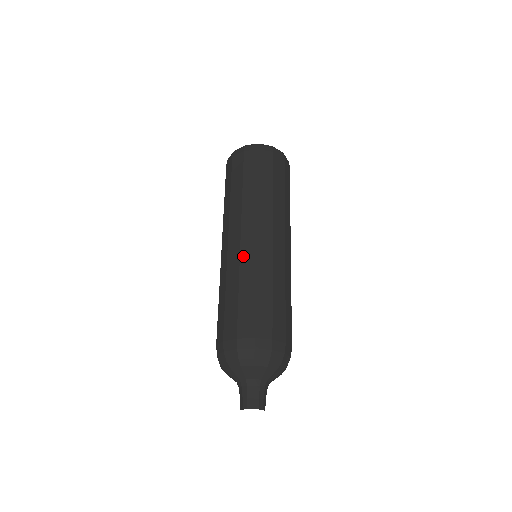
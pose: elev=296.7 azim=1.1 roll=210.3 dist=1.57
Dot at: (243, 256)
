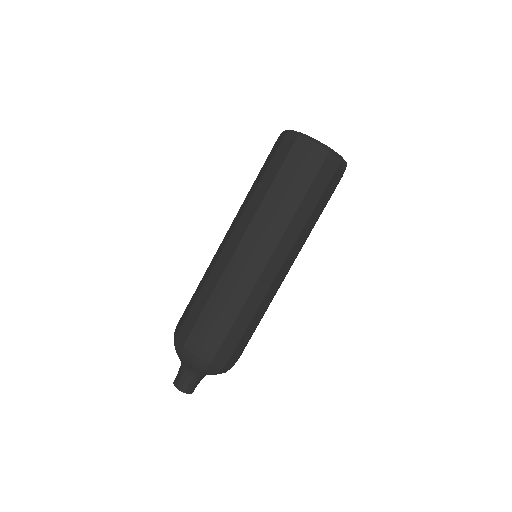
Dot at: (245, 275)
